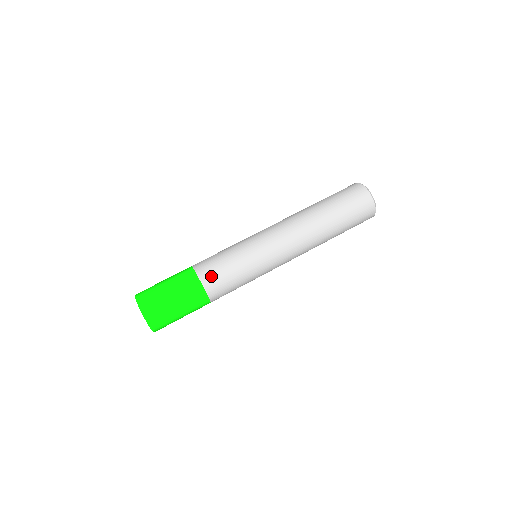
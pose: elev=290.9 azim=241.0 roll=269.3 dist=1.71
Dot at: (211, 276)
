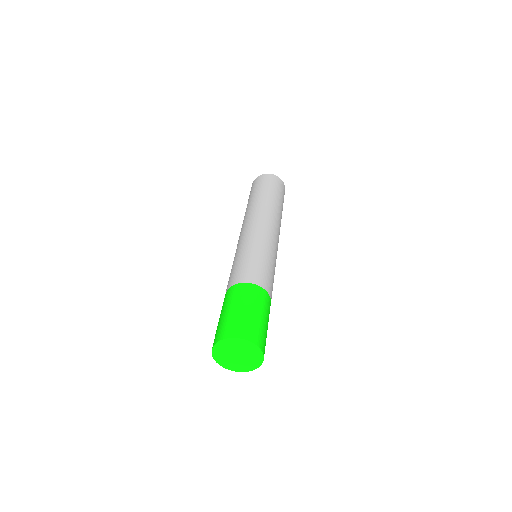
Dot at: (237, 276)
